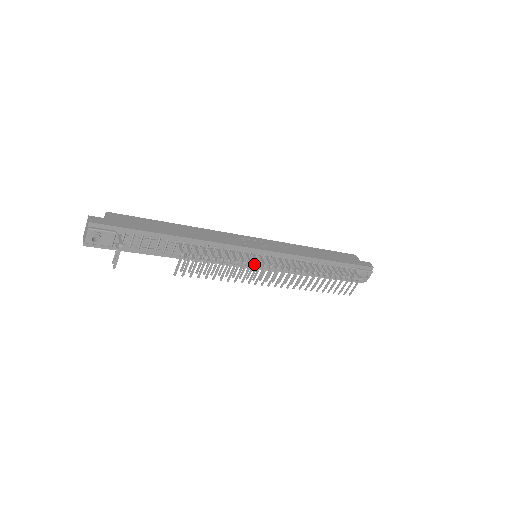
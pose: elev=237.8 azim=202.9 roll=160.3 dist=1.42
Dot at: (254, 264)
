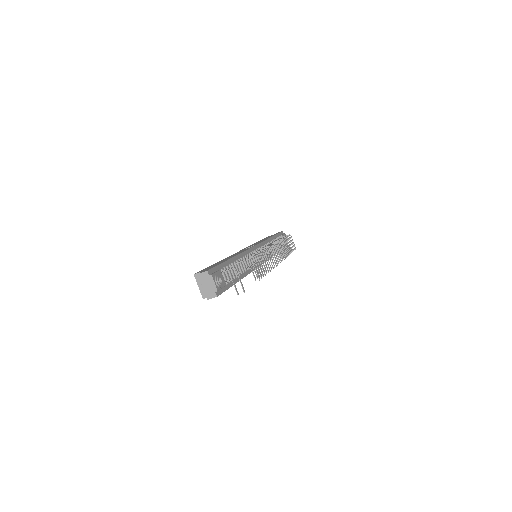
Dot at: occluded
